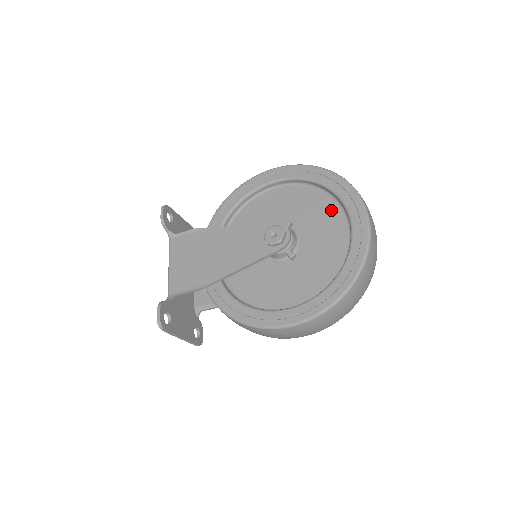
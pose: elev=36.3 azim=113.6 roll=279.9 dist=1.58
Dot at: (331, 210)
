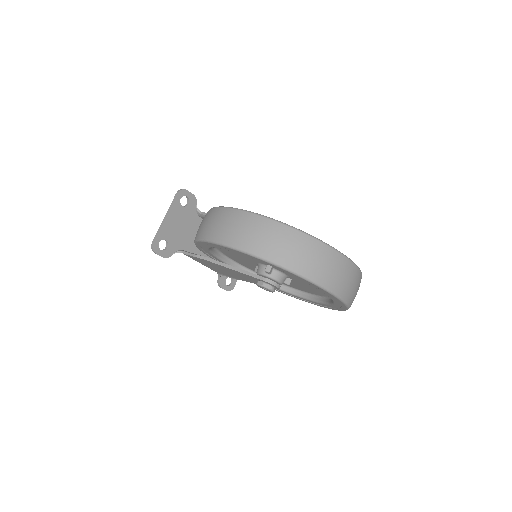
Dot at: occluded
